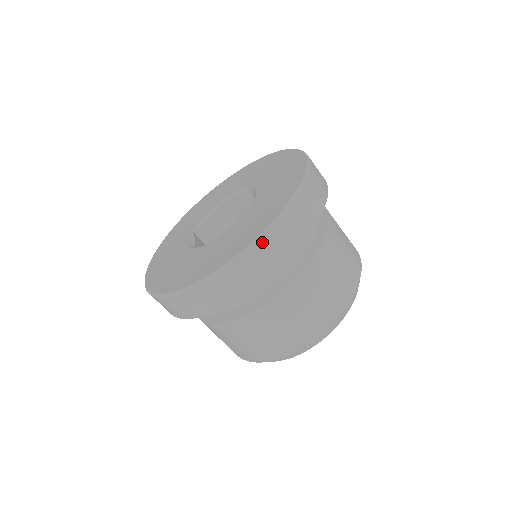
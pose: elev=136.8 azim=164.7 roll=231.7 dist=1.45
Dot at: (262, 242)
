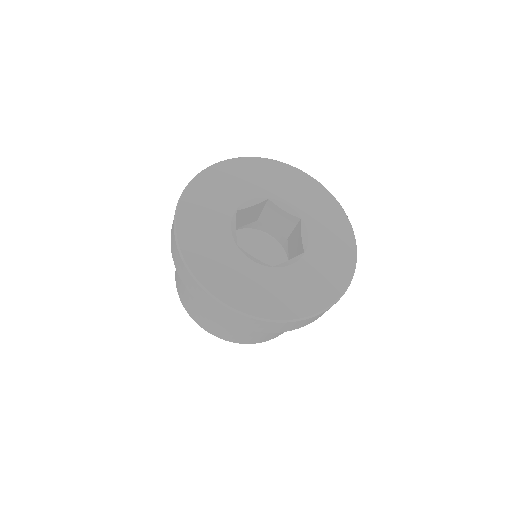
Dot at: (300, 321)
